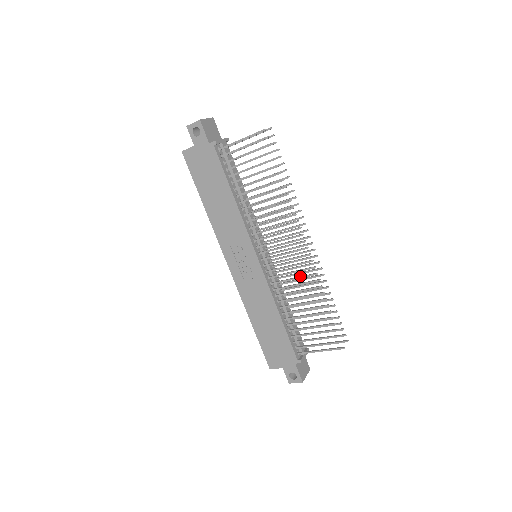
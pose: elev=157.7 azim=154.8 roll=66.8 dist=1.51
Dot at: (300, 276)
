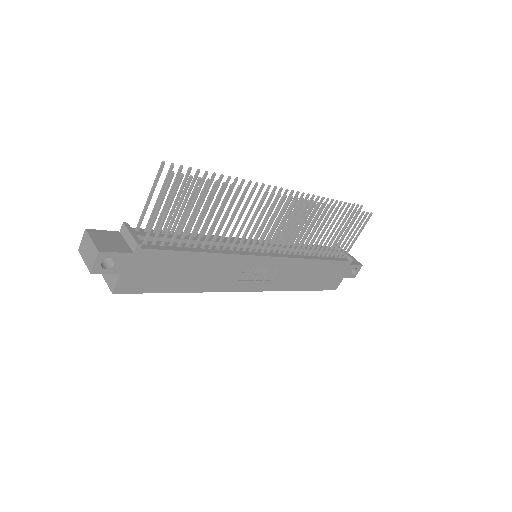
Dot at: (307, 221)
